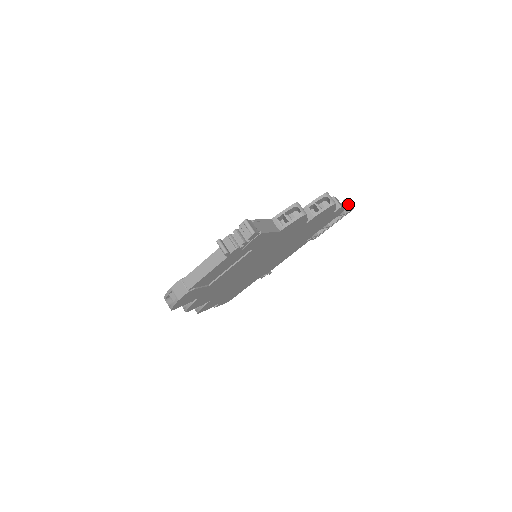
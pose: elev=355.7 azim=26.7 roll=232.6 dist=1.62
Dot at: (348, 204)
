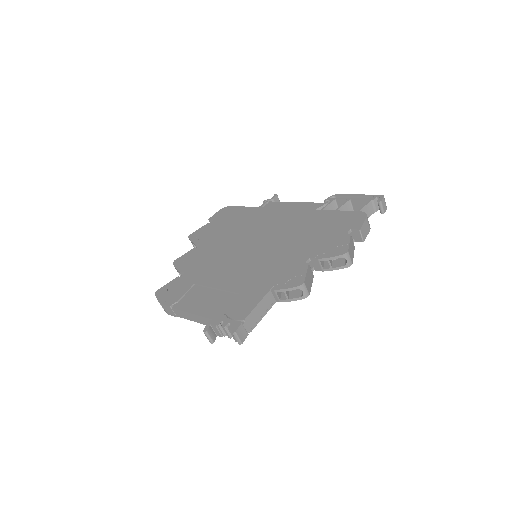
Dot at: (381, 208)
